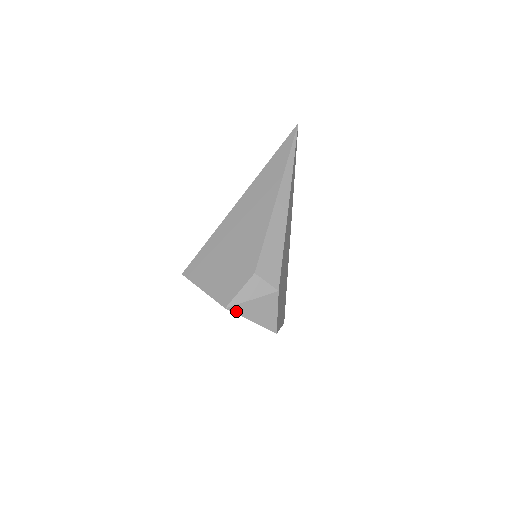
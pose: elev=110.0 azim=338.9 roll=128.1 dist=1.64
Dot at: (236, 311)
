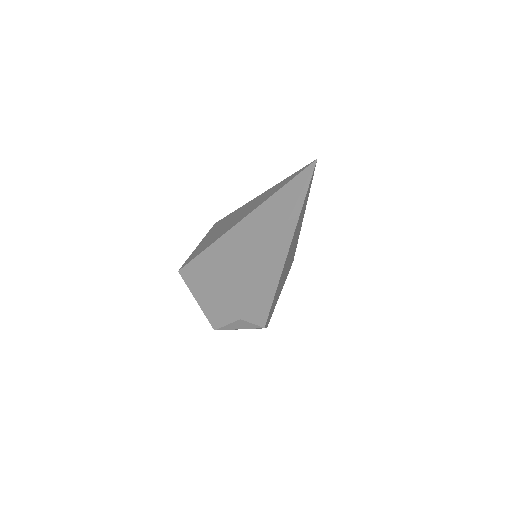
Dot at: occluded
